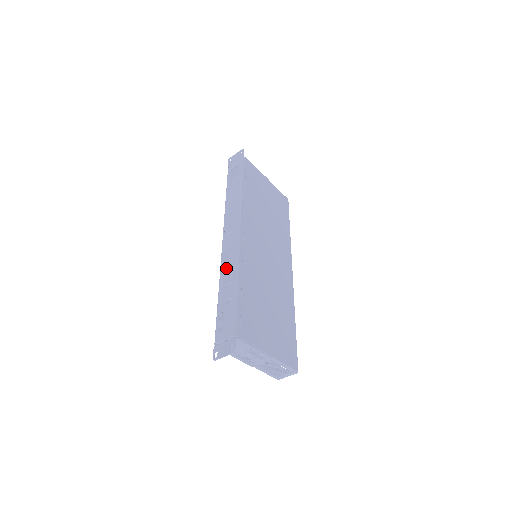
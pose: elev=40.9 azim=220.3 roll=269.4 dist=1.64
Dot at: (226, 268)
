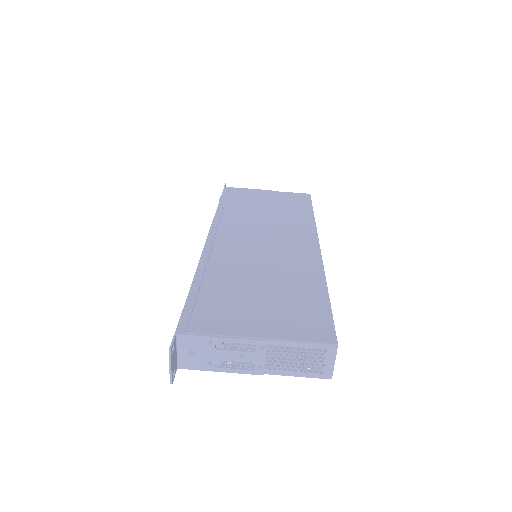
Dot at: occluded
